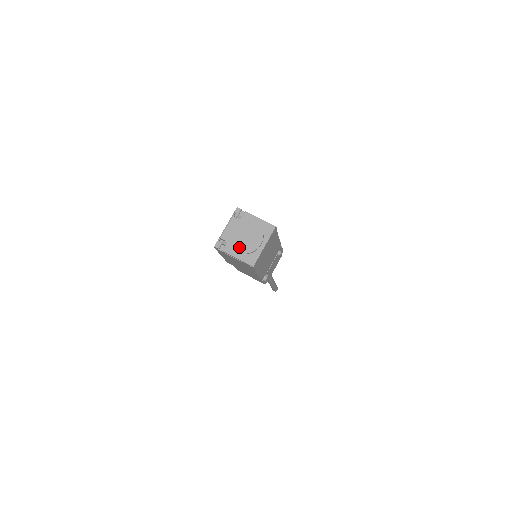
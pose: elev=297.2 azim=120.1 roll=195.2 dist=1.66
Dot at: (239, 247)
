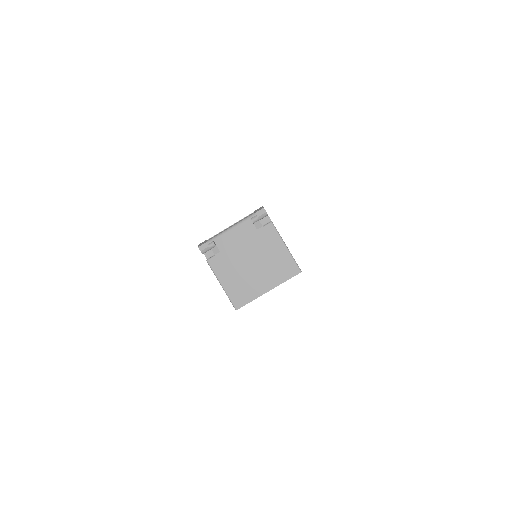
Dot at: (232, 271)
